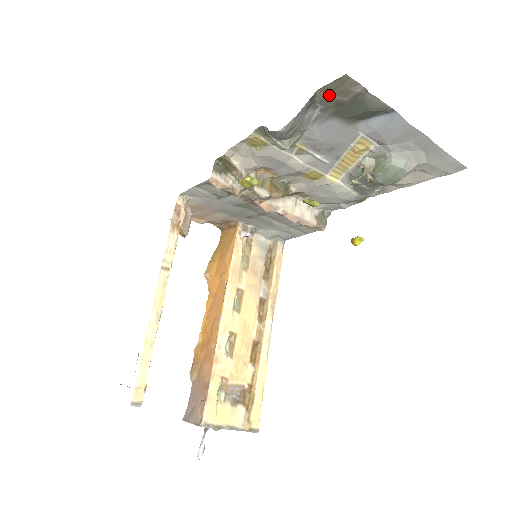
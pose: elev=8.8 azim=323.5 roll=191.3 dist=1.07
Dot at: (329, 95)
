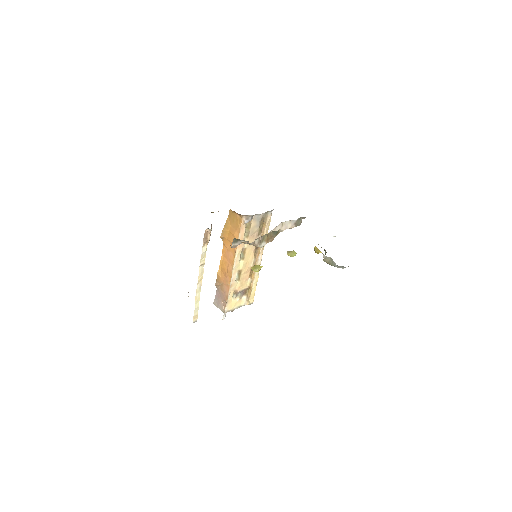
Dot at: occluded
